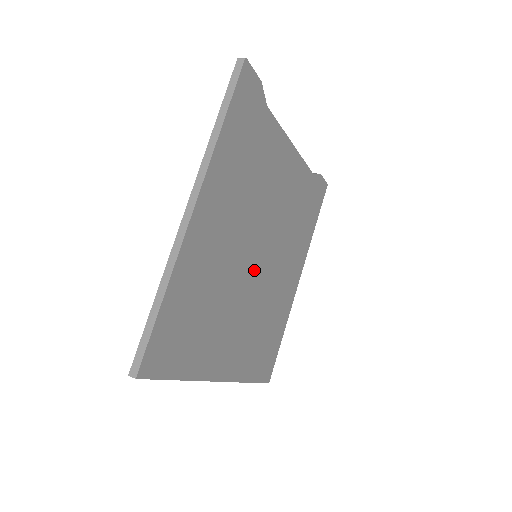
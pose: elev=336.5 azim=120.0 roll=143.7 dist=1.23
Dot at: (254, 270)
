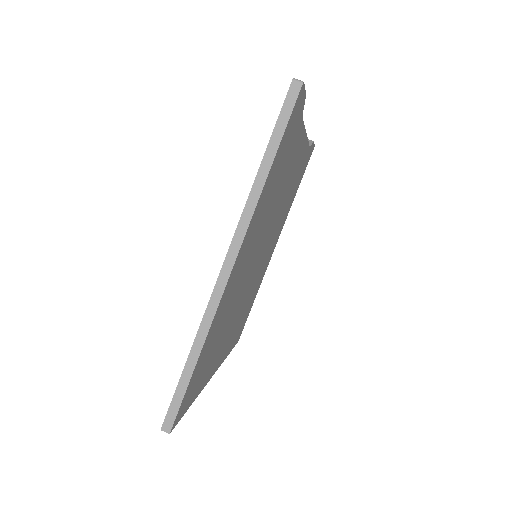
Dot at: (253, 271)
